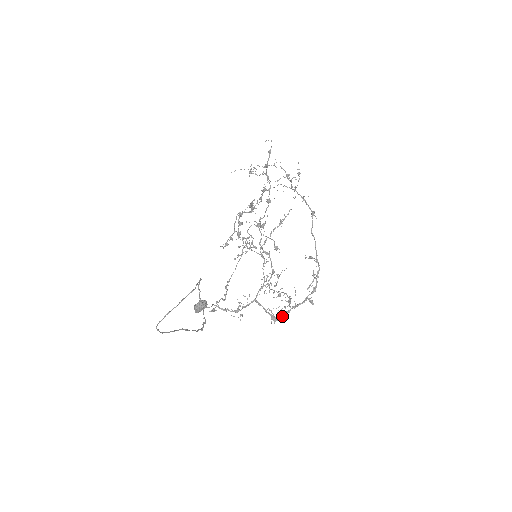
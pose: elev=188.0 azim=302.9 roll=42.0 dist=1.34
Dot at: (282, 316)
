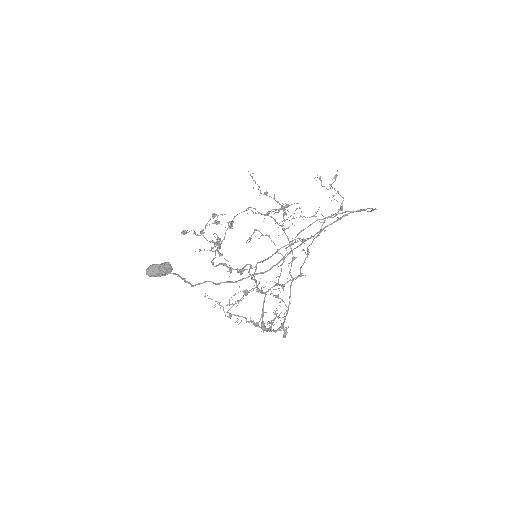
Dot at: (267, 330)
